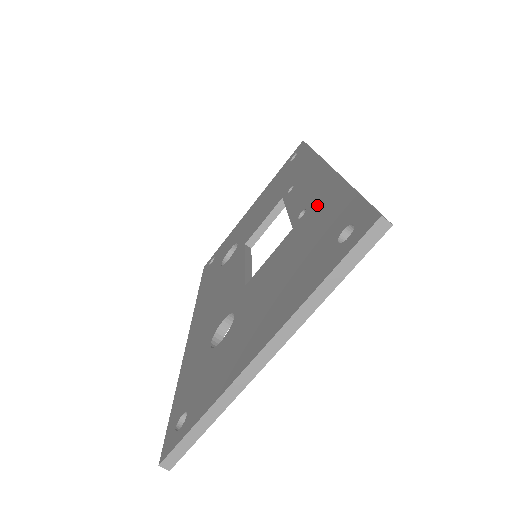
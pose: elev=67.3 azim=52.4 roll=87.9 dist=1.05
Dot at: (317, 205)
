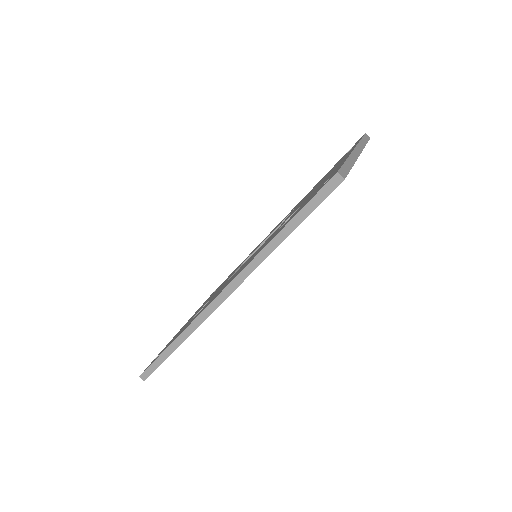
Dot at: occluded
